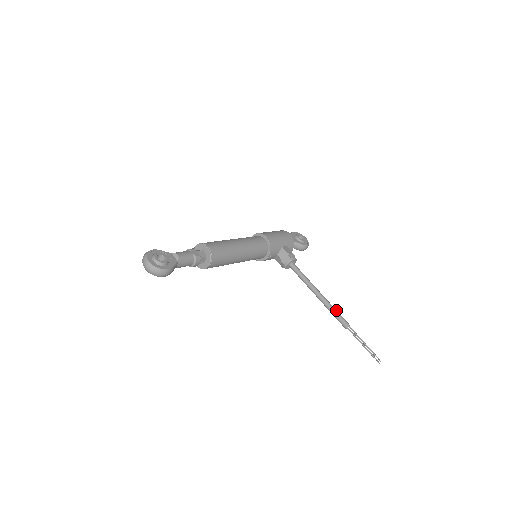
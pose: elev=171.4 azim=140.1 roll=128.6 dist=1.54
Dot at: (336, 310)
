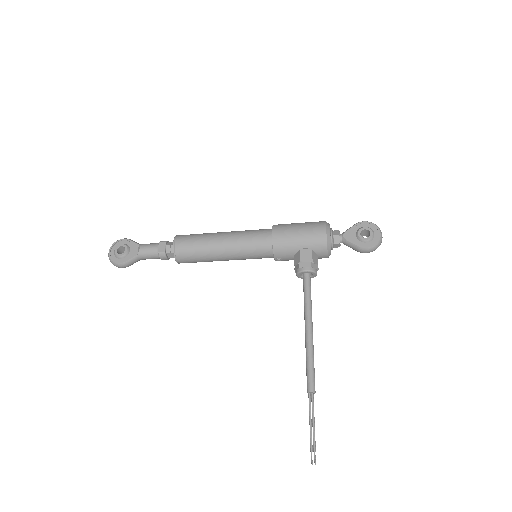
Dot at: (310, 363)
